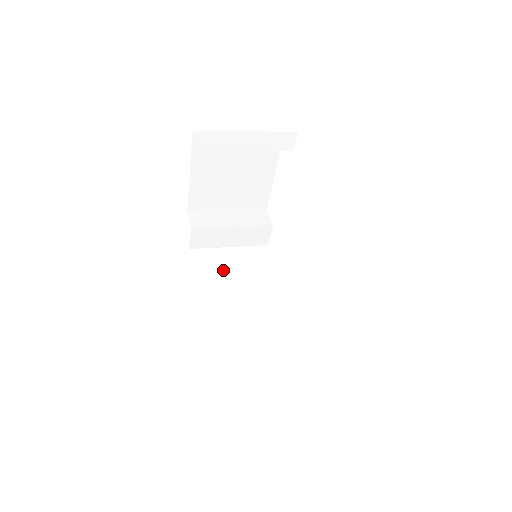
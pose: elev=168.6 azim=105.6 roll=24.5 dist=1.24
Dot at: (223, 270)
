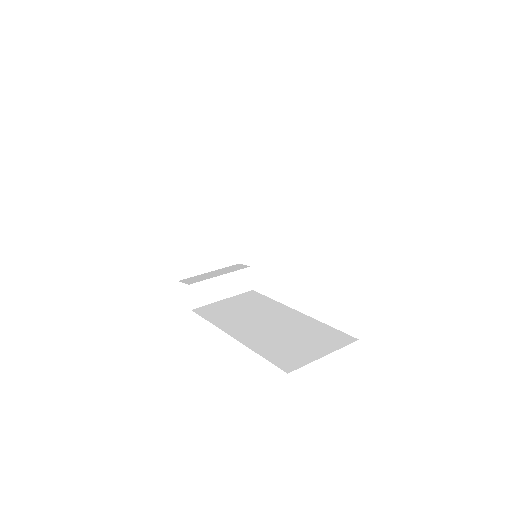
Dot at: (228, 310)
